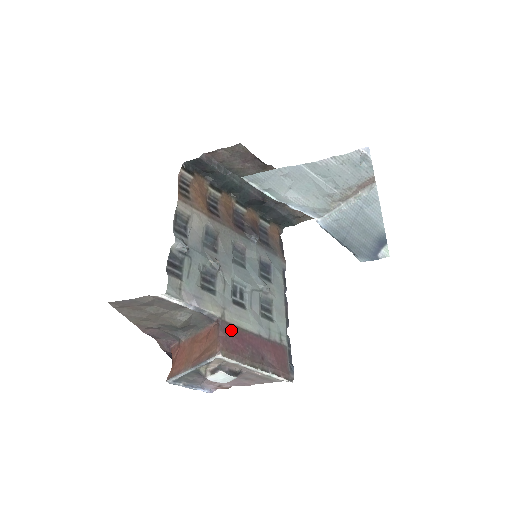
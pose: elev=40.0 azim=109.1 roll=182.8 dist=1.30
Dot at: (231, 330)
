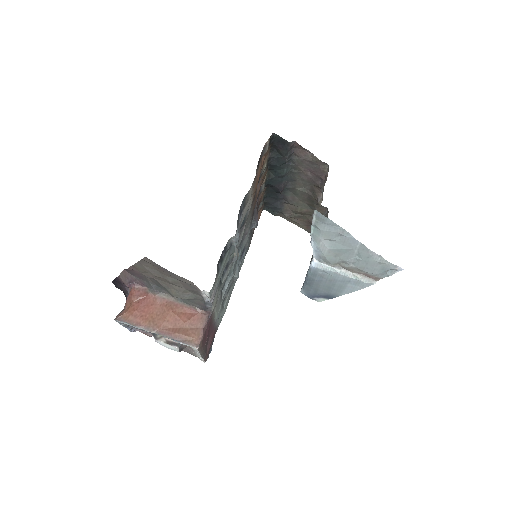
Dot at: (210, 322)
